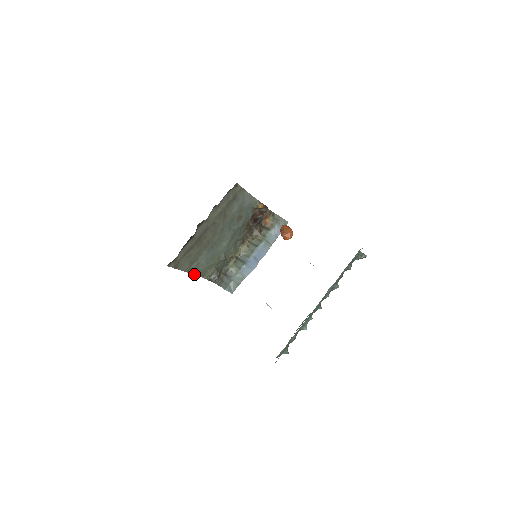
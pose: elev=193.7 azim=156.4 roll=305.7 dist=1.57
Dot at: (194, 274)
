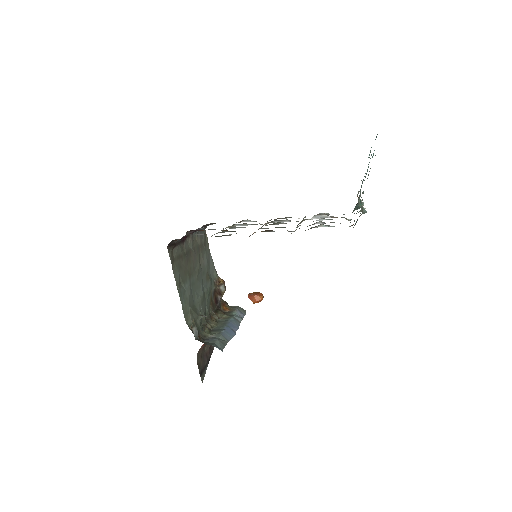
Dot at: (181, 303)
